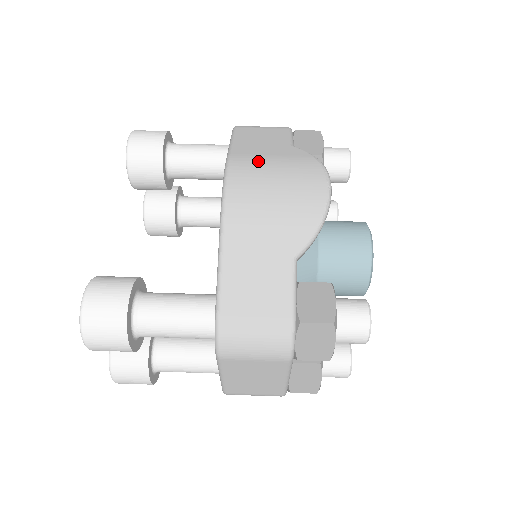
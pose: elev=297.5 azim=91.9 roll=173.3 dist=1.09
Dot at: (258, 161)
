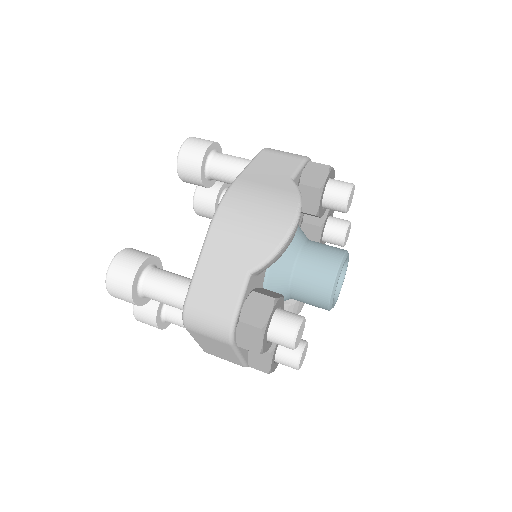
Dot at: (252, 190)
